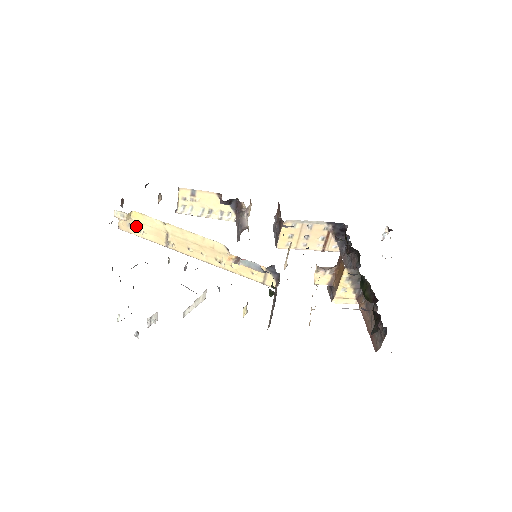
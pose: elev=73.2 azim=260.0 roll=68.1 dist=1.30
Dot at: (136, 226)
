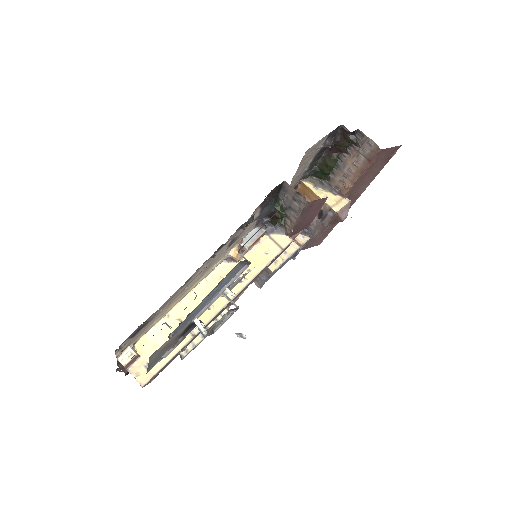
Dot at: occluded
